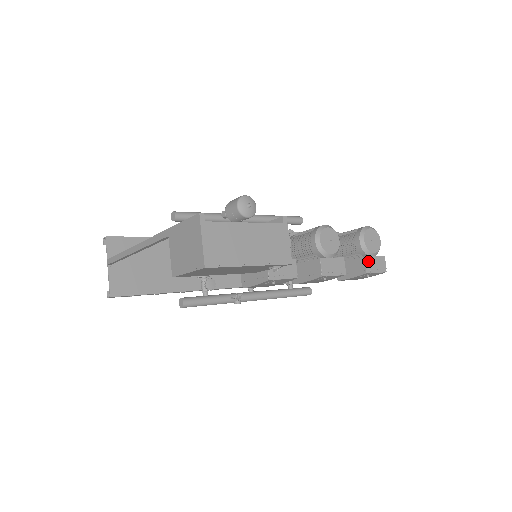
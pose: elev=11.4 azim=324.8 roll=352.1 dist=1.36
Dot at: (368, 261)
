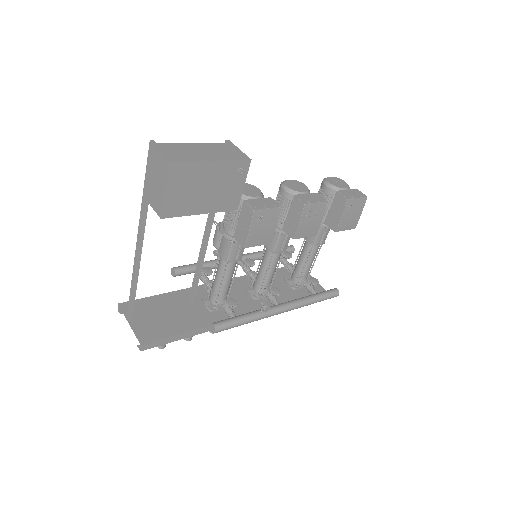
Dot at: (343, 193)
